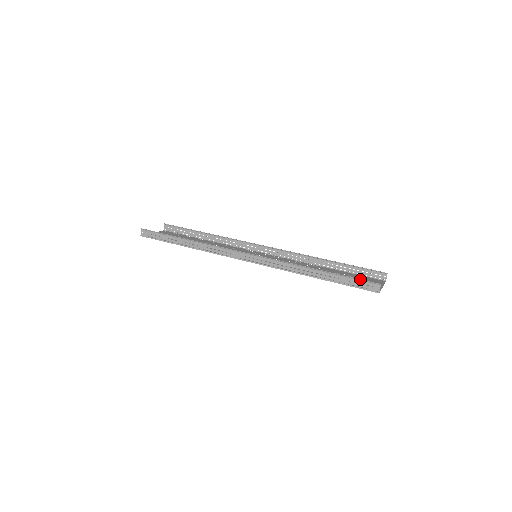
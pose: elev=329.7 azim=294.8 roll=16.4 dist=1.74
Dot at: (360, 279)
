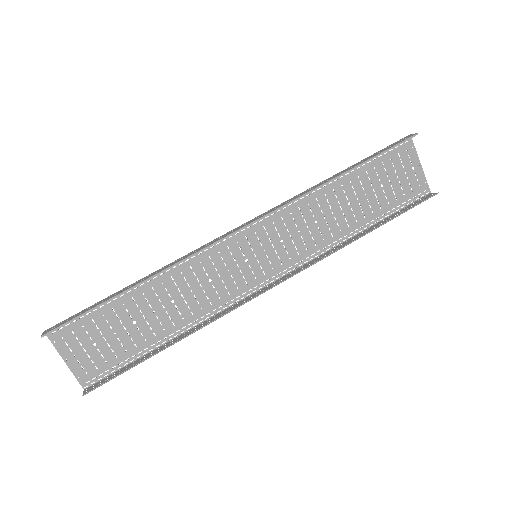
Dot at: occluded
